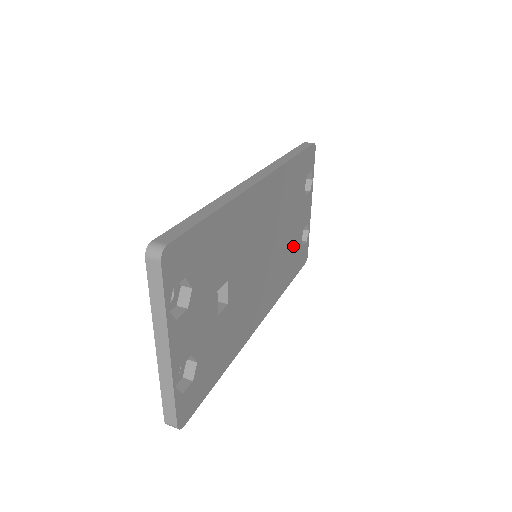
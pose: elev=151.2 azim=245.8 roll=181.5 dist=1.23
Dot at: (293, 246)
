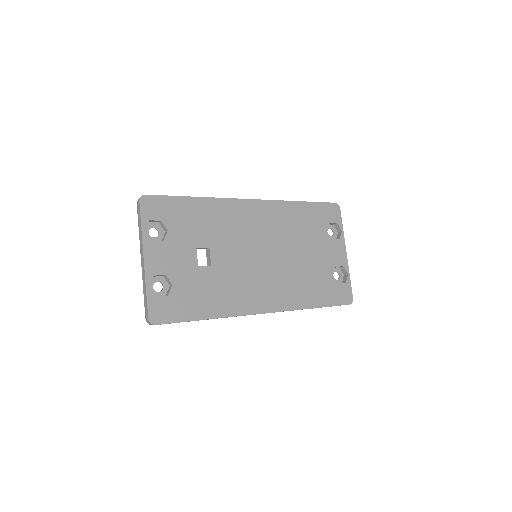
Dot at: (317, 274)
